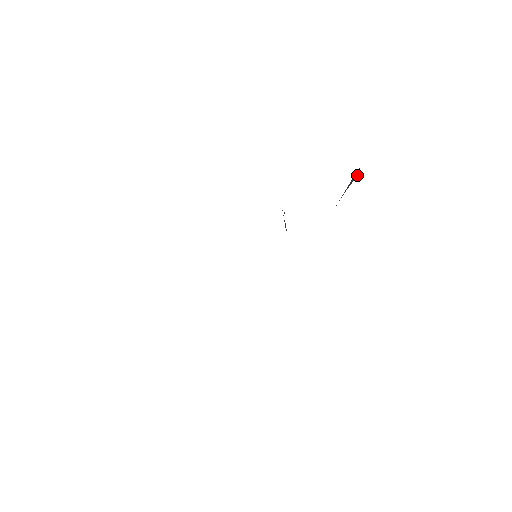
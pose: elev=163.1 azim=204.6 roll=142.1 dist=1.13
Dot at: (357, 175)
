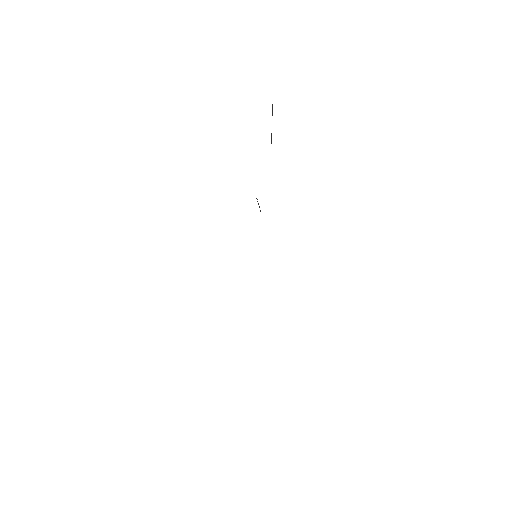
Dot at: (272, 112)
